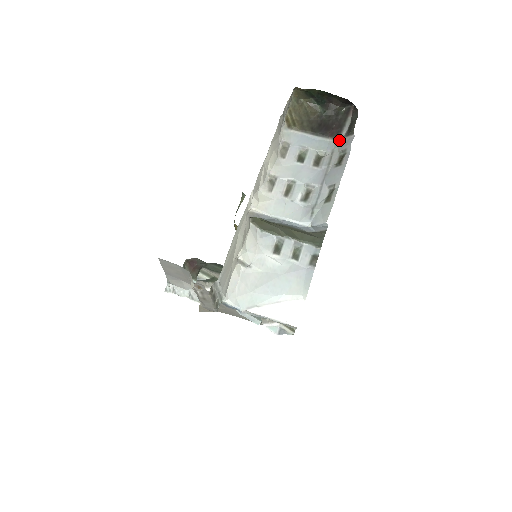
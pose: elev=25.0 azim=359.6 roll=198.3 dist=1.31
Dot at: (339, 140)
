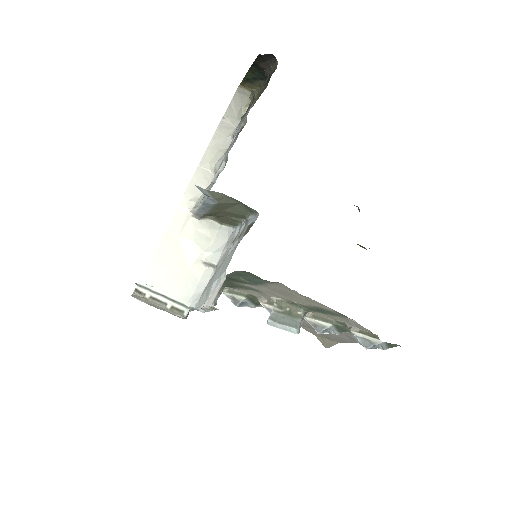
Dot at: occluded
